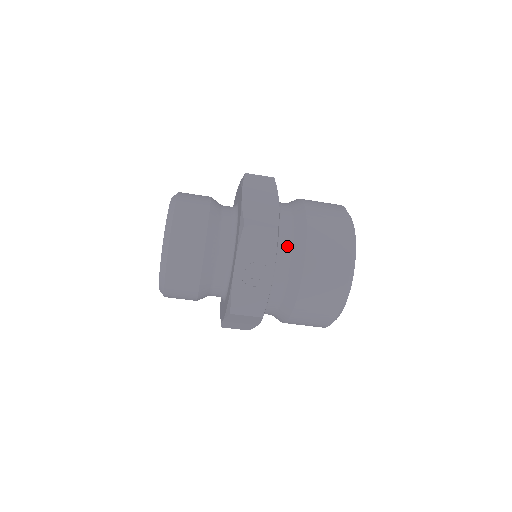
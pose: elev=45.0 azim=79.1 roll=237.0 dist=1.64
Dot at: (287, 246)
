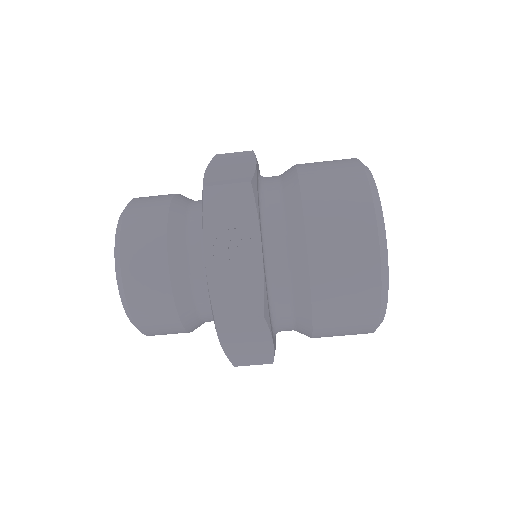
Dot at: (277, 211)
